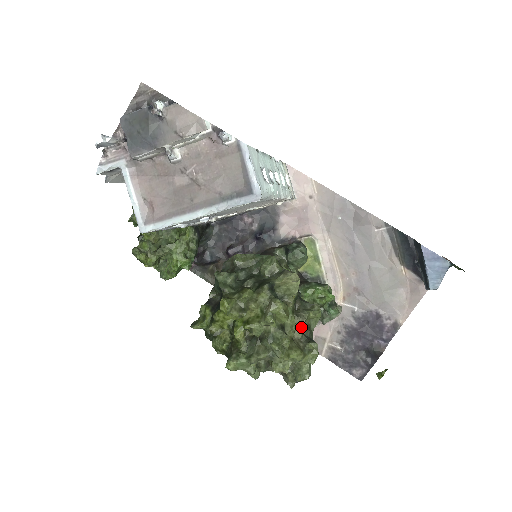
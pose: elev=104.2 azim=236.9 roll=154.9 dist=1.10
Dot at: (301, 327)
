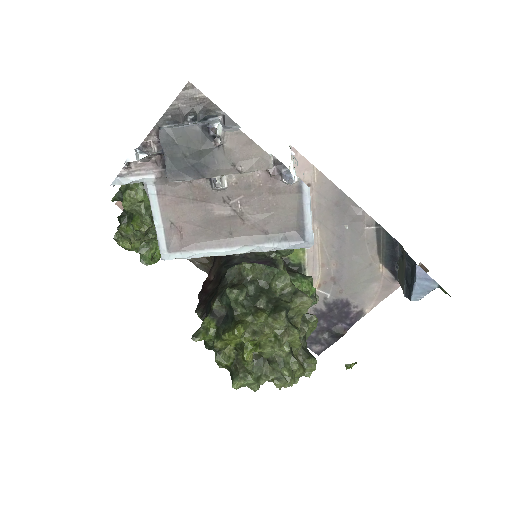
Dot at: (301, 340)
